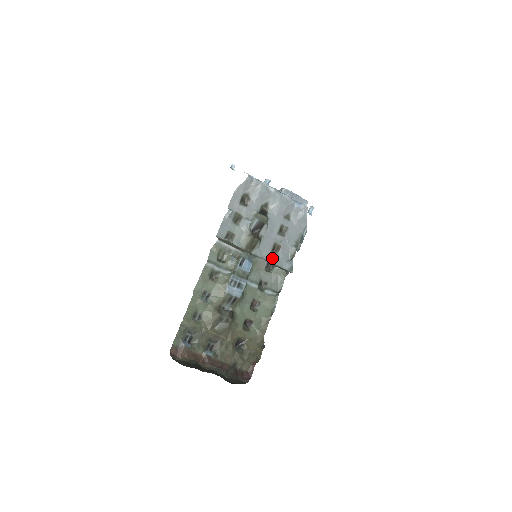
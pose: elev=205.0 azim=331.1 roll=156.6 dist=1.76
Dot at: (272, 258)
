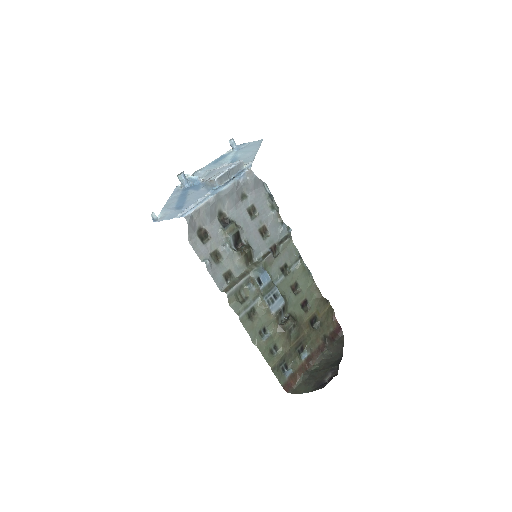
Dot at: (269, 243)
